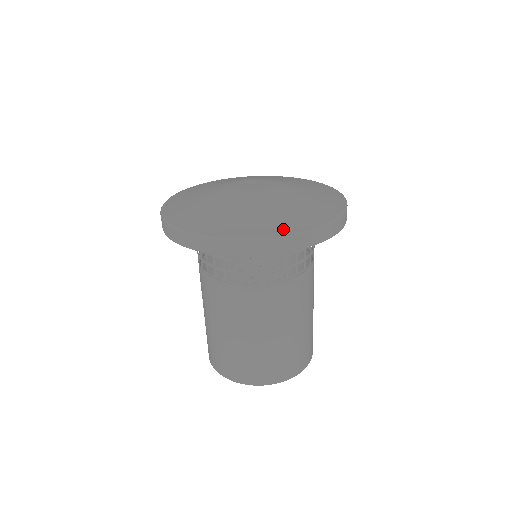
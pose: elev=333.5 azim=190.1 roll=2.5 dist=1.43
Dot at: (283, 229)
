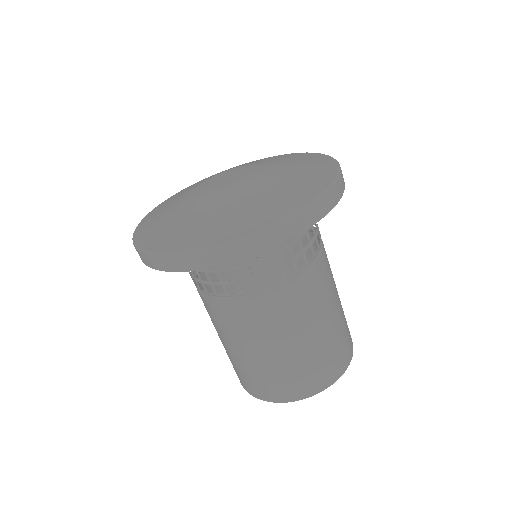
Dot at: (250, 226)
